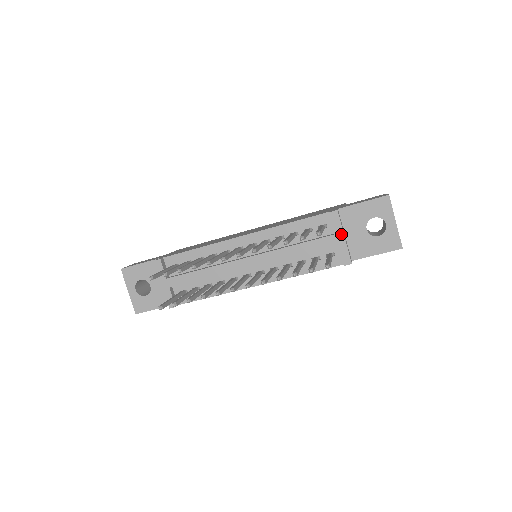
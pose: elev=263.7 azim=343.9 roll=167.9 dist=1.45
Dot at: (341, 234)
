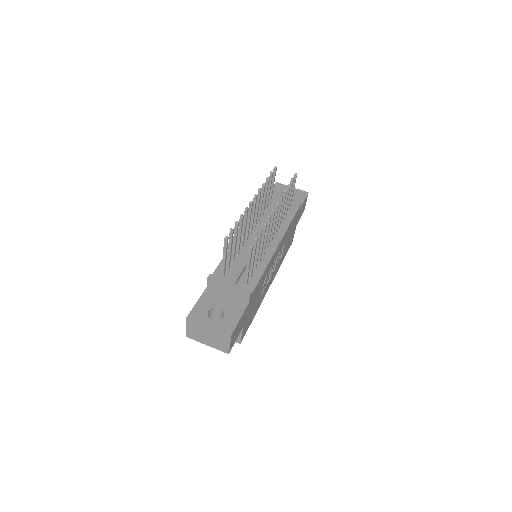
Dot at: occluded
